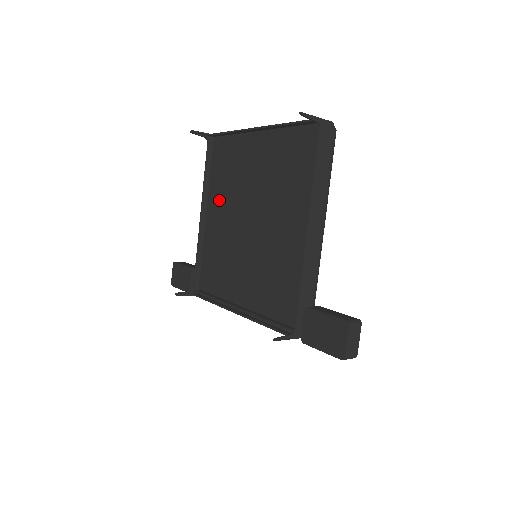
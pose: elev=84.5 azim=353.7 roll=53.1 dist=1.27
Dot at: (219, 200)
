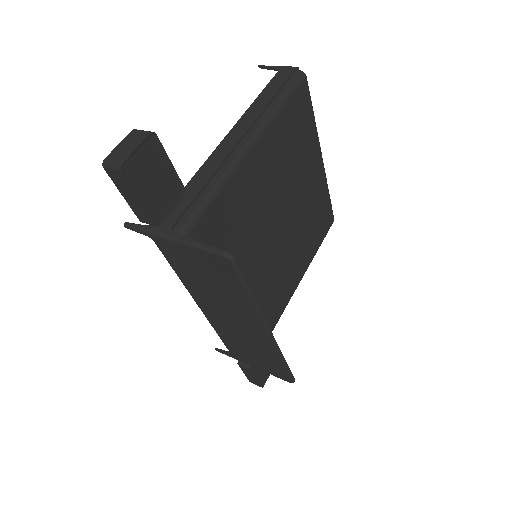
Dot at: occluded
